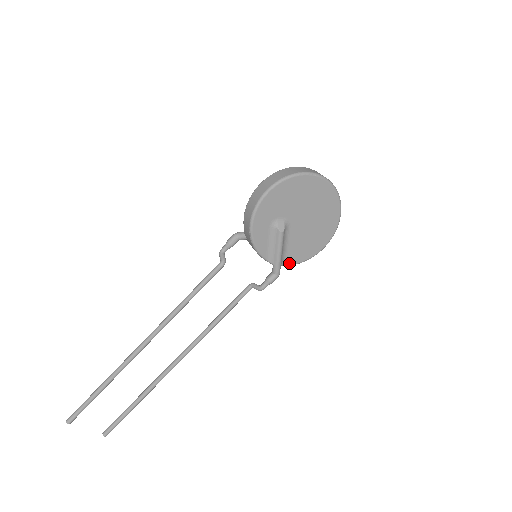
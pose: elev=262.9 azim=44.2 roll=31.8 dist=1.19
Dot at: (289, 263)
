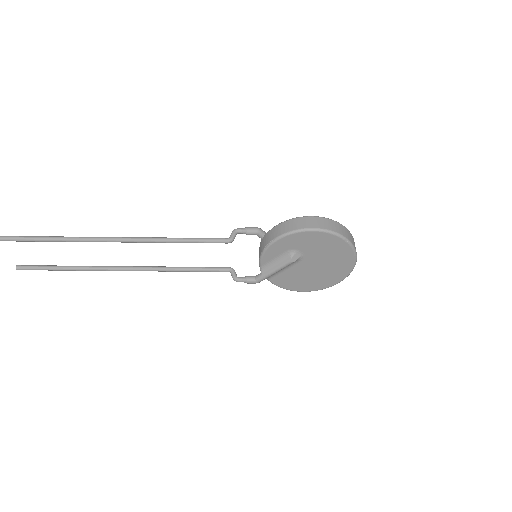
Dot at: (272, 281)
